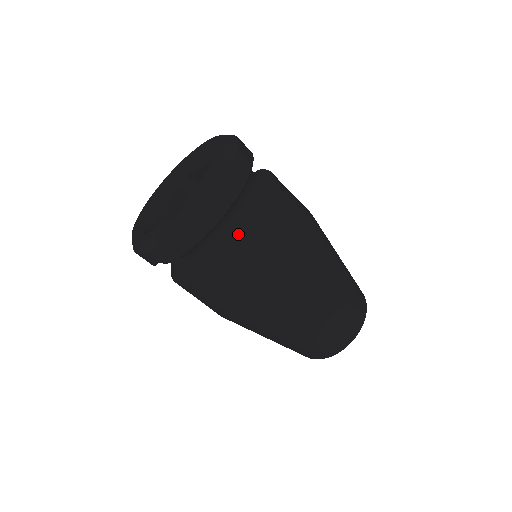
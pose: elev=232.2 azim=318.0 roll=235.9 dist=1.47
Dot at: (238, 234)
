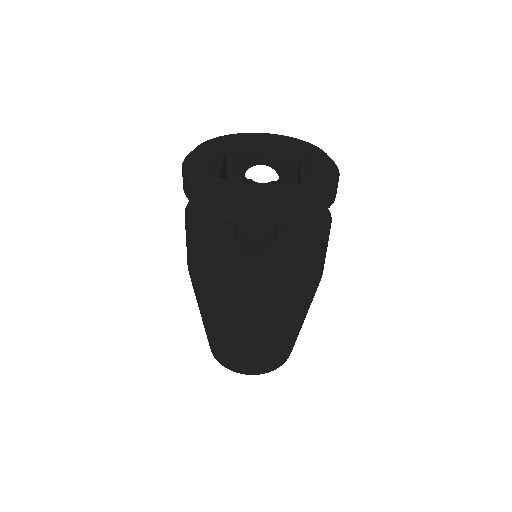
Dot at: (319, 225)
